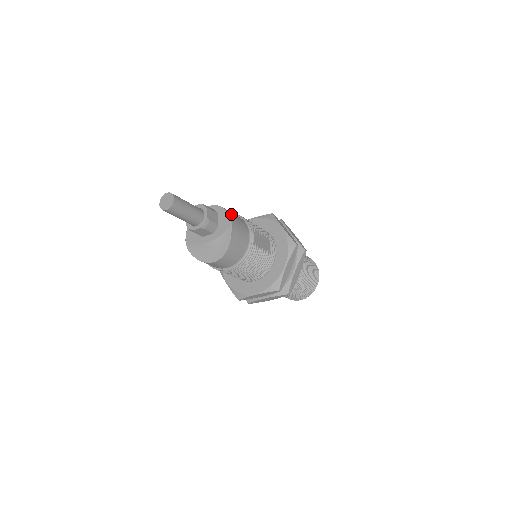
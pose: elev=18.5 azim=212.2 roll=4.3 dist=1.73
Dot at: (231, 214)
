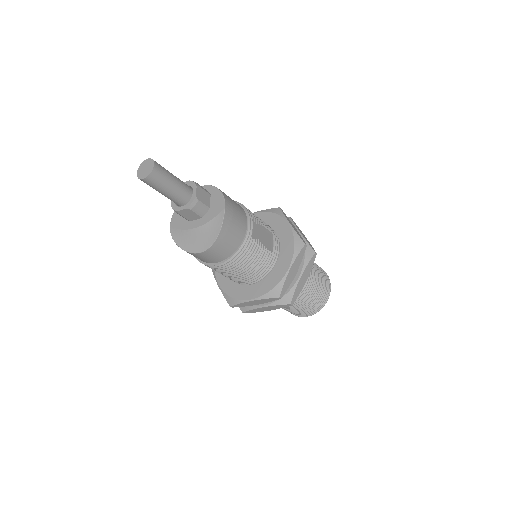
Dot at: (226, 196)
